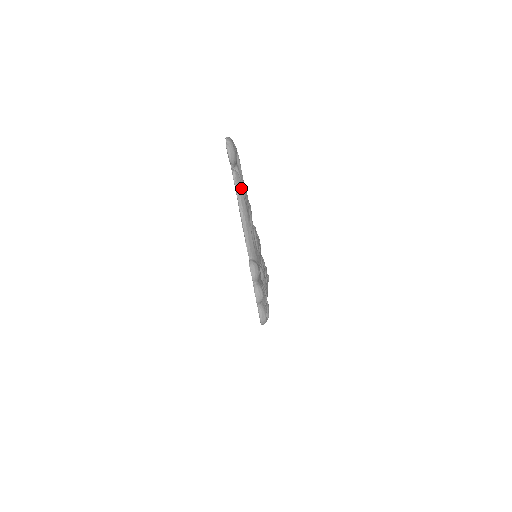
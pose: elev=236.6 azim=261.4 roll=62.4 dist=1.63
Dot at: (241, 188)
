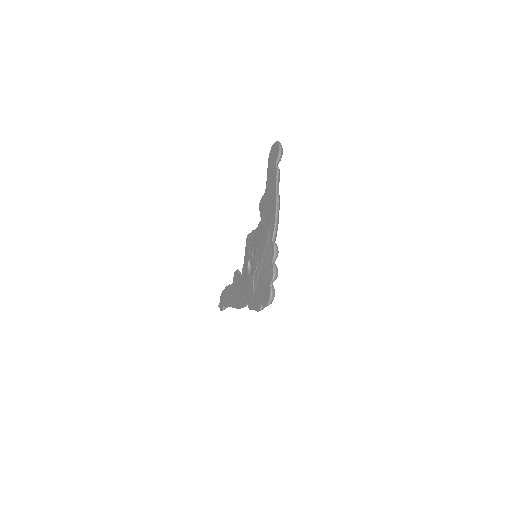
Dot at: occluded
